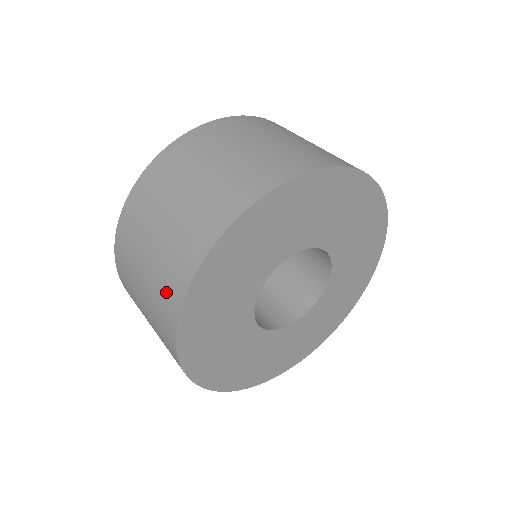
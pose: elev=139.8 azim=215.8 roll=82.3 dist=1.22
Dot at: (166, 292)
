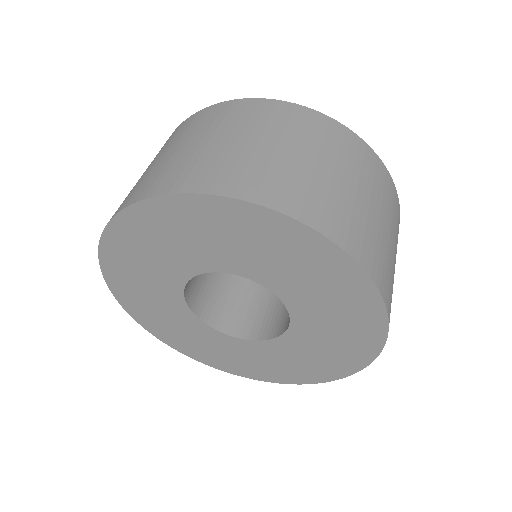
Dot at: (125, 199)
